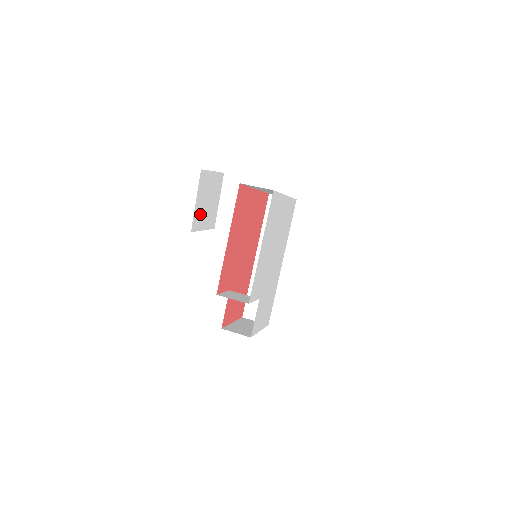
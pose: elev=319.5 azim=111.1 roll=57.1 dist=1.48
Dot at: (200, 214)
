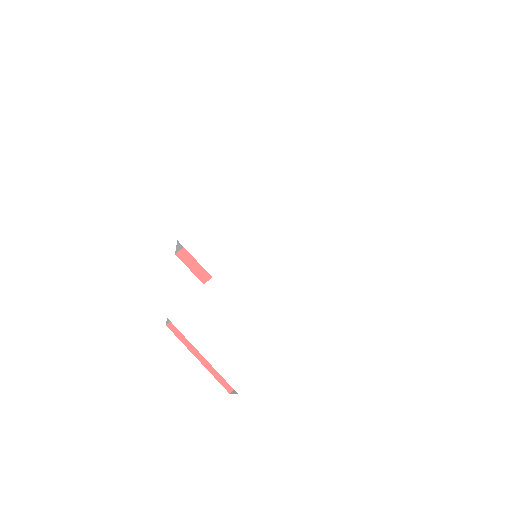
Dot at: (124, 44)
